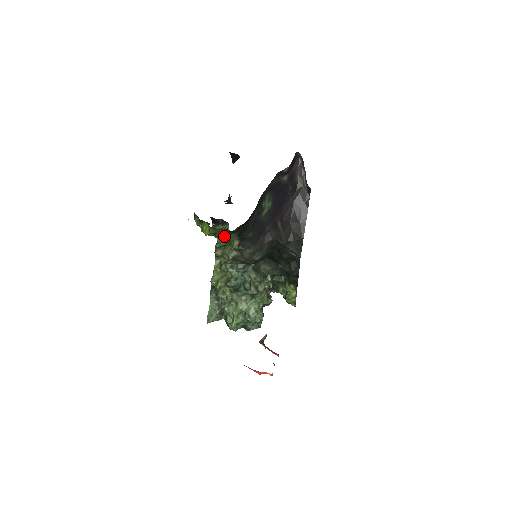
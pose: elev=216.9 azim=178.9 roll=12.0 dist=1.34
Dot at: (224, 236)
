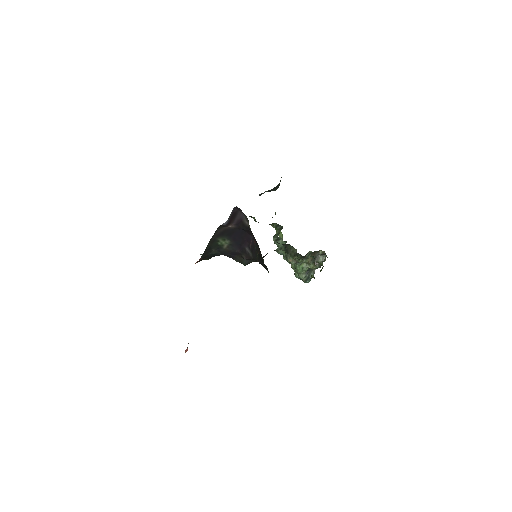
Dot at: occluded
